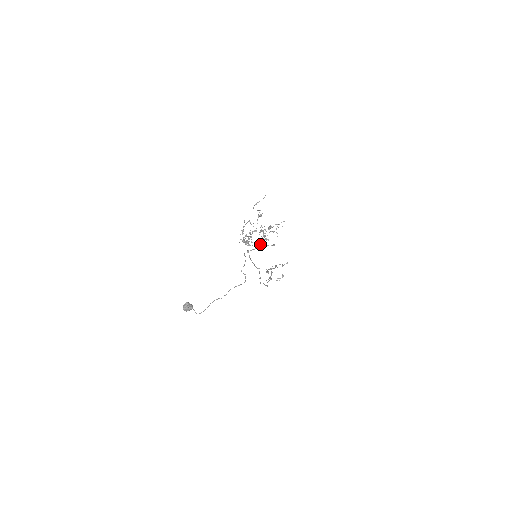
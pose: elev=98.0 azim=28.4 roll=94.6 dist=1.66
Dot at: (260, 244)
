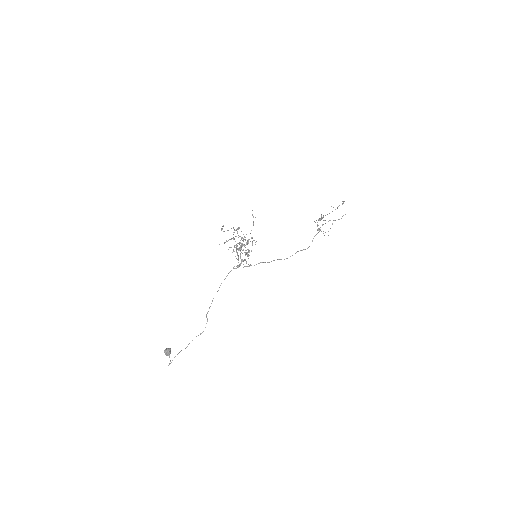
Dot at: (241, 261)
